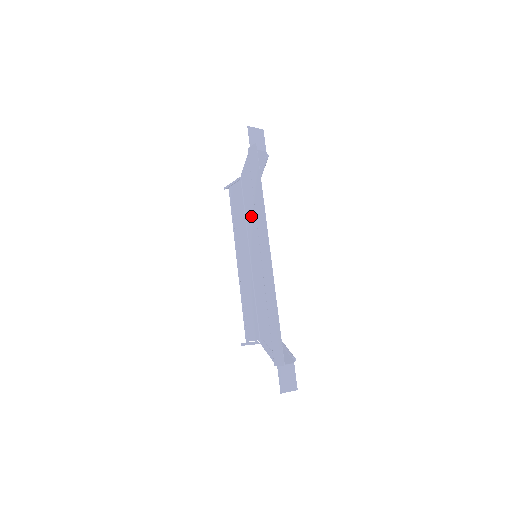
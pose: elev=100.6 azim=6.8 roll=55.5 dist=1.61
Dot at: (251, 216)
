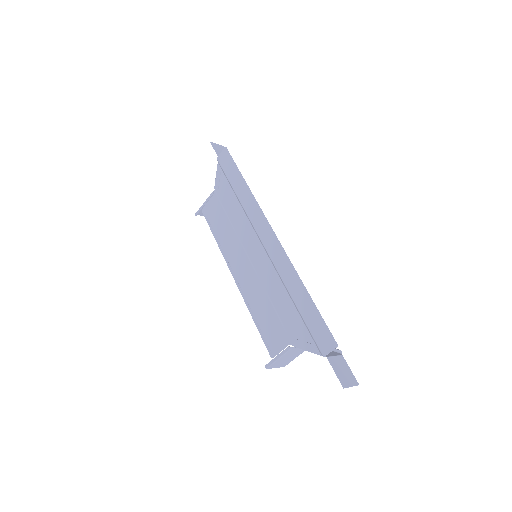
Dot at: (238, 218)
